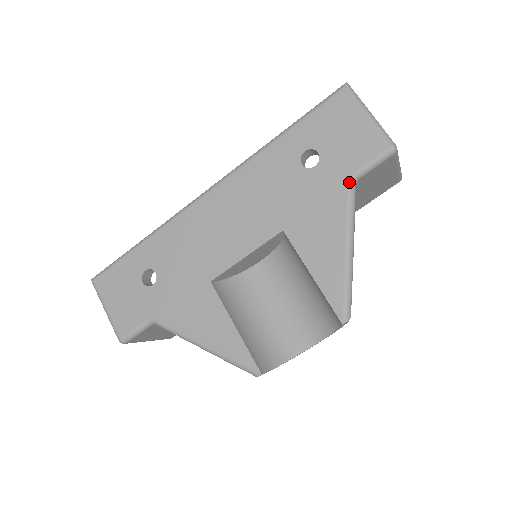
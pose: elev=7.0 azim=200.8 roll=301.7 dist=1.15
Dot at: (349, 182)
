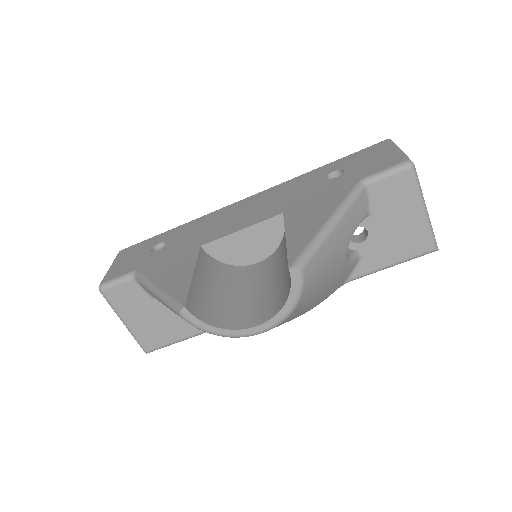
Dot at: (358, 182)
